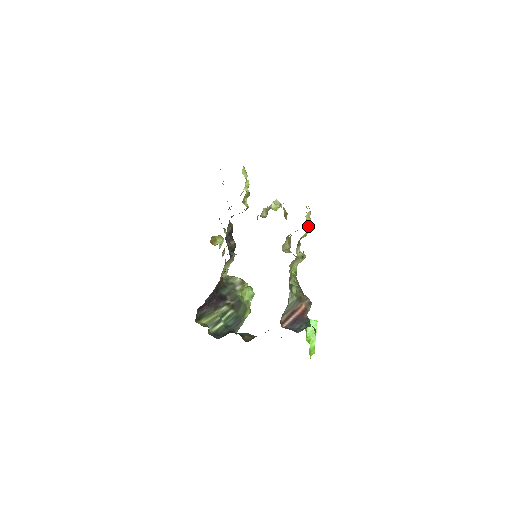
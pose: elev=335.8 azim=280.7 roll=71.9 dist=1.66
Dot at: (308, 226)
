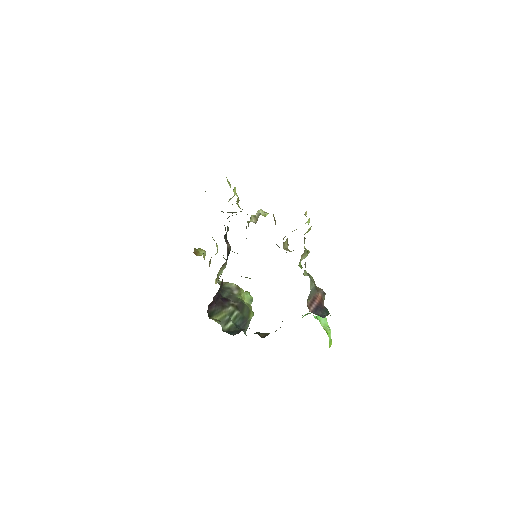
Dot at: (308, 223)
